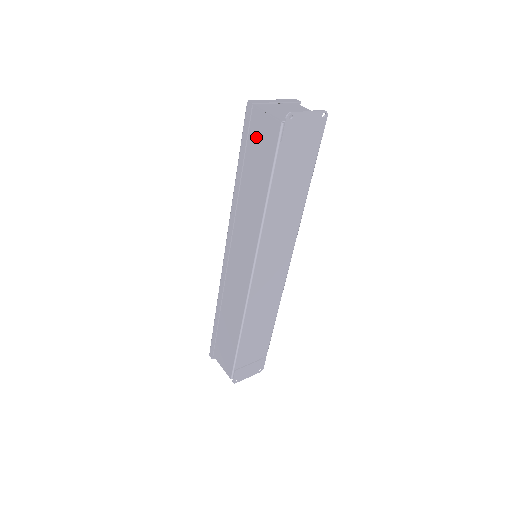
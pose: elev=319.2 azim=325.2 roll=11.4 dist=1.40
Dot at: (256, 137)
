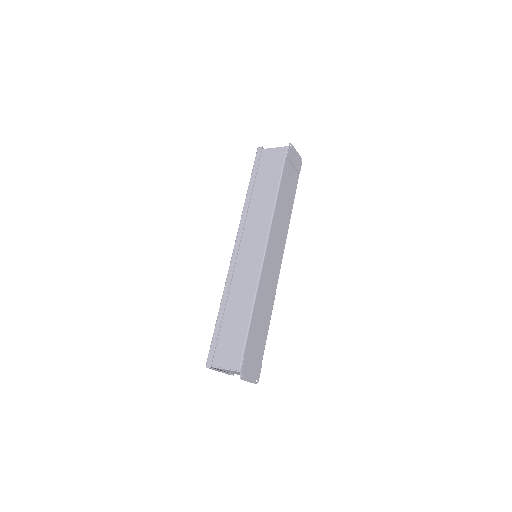
Dot at: (266, 162)
